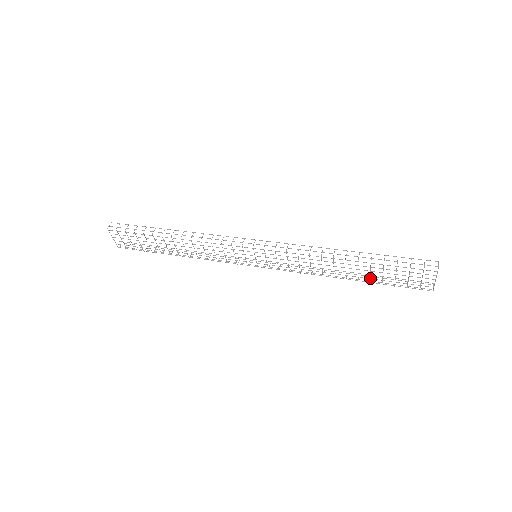
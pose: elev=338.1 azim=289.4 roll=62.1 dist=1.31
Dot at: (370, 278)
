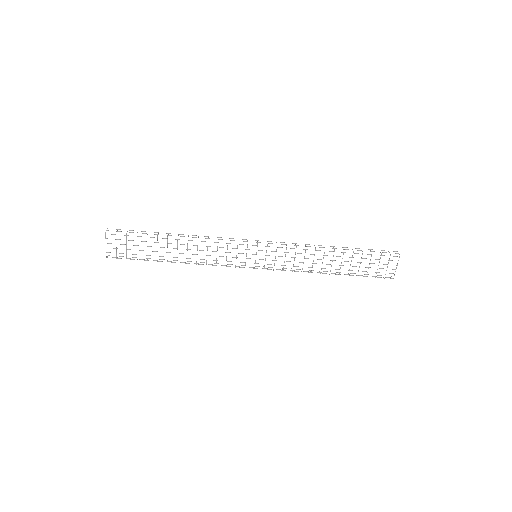
Dot at: occluded
